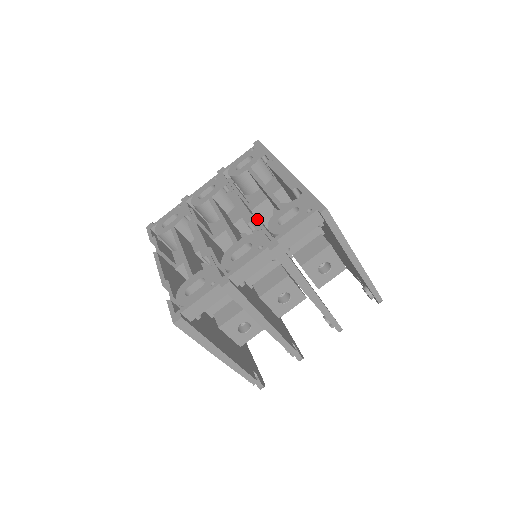
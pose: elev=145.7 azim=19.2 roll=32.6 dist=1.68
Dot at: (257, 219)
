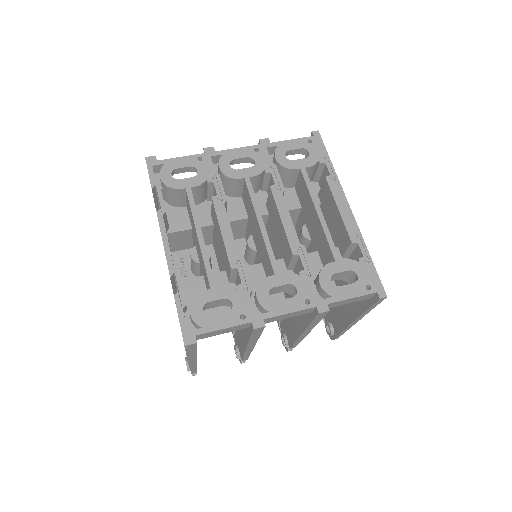
Dot at: (307, 257)
